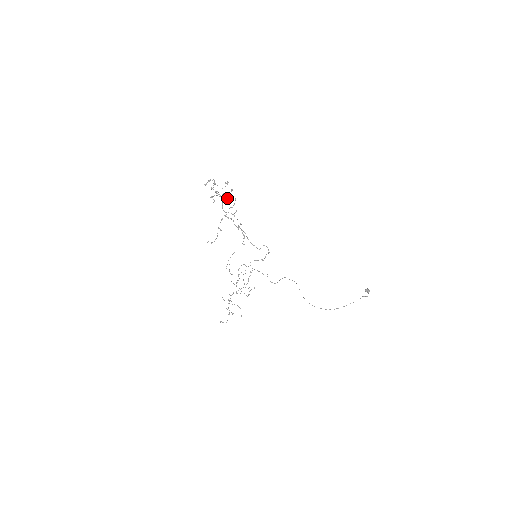
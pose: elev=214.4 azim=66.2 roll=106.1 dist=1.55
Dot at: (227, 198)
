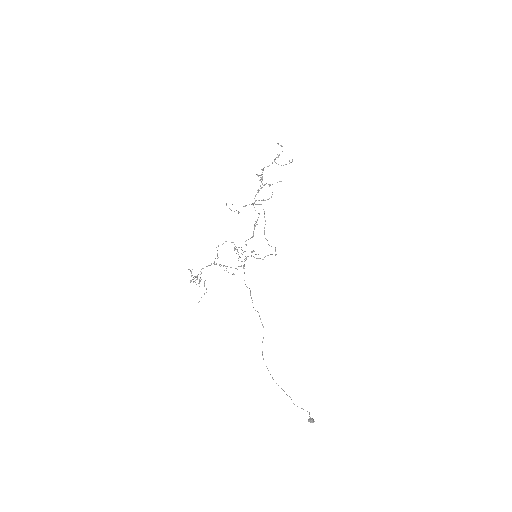
Dot at: occluded
